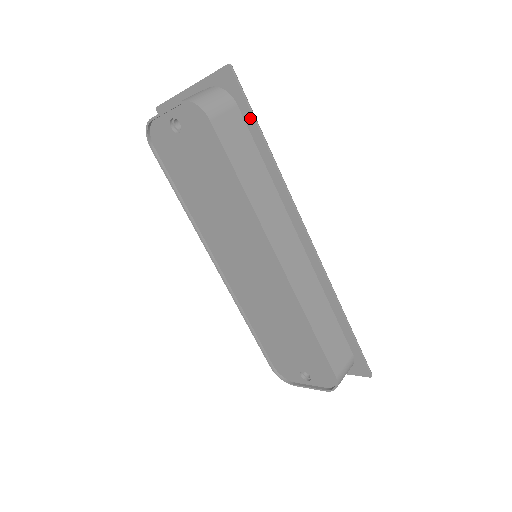
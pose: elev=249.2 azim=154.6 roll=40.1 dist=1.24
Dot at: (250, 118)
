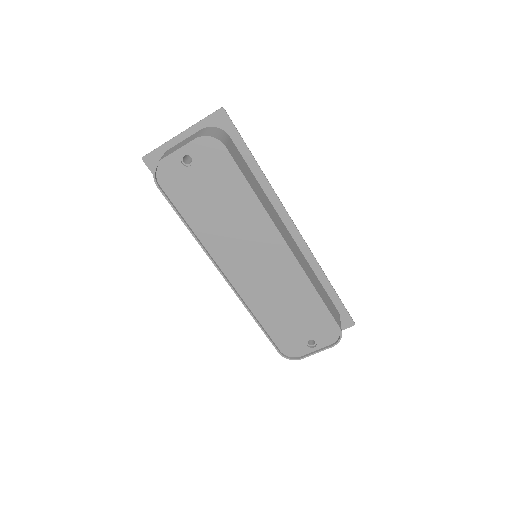
Dot at: (242, 145)
